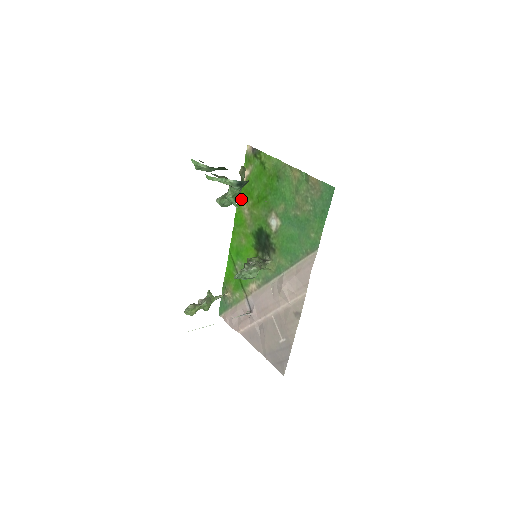
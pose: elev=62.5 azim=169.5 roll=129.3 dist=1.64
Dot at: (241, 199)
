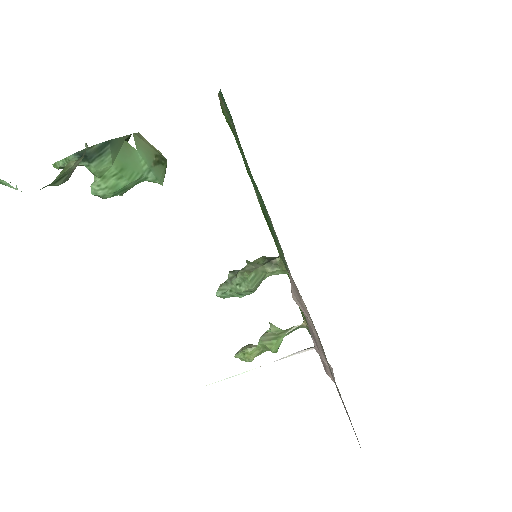
Dot at: occluded
